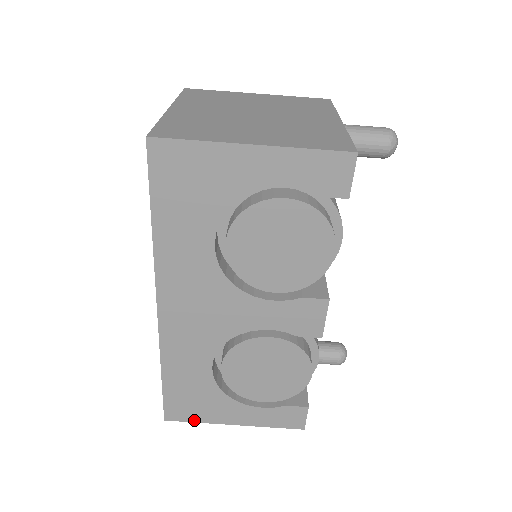
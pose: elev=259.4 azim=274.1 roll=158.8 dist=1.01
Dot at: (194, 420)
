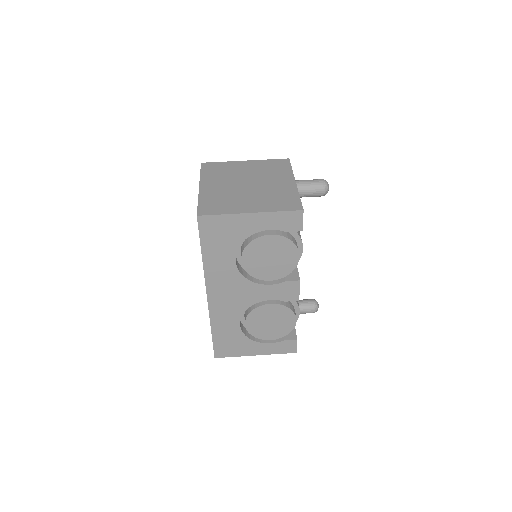
Dot at: (232, 356)
